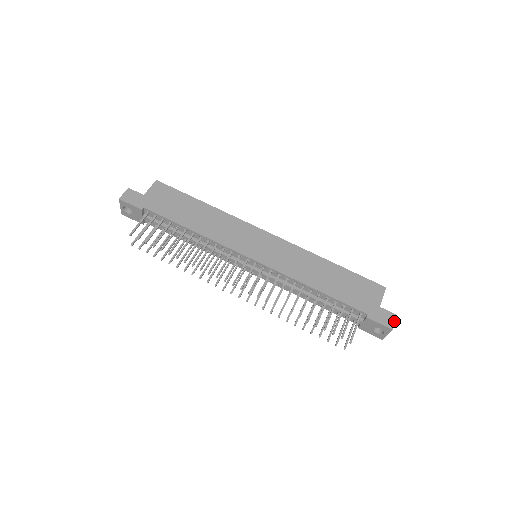
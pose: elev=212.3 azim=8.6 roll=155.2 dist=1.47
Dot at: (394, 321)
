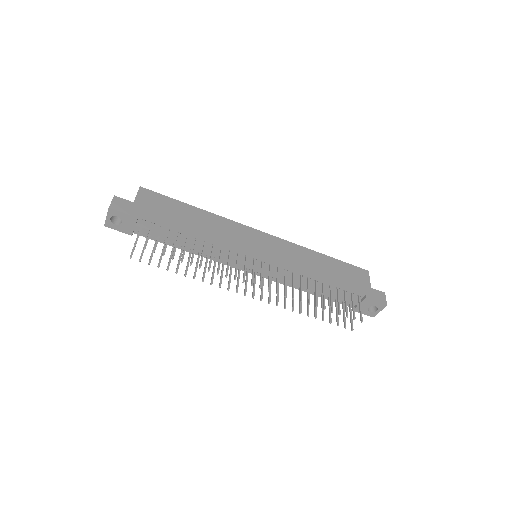
Dot at: (385, 298)
